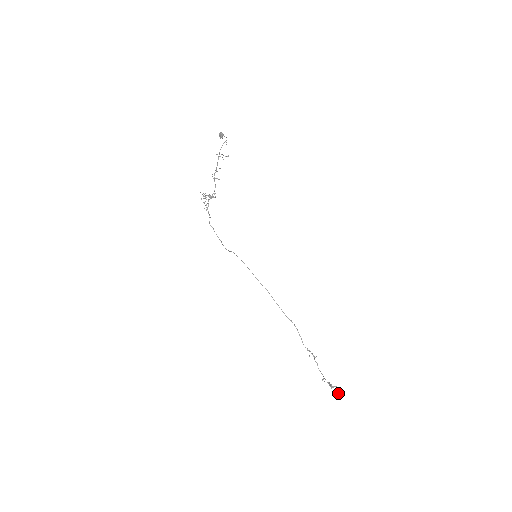
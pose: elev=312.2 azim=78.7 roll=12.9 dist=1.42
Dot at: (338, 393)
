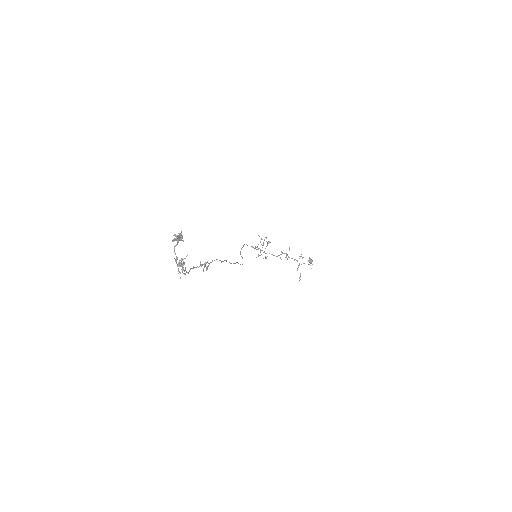
Dot at: (181, 238)
